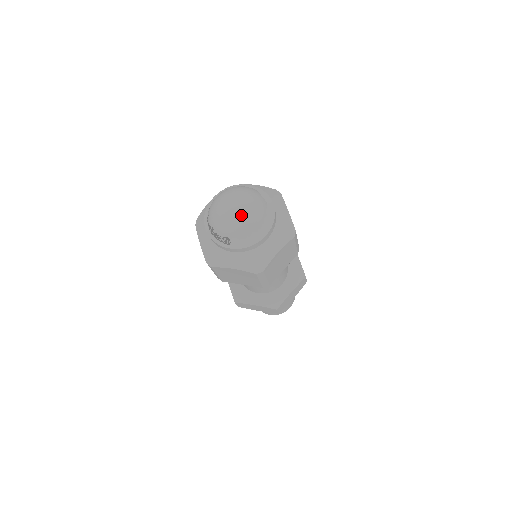
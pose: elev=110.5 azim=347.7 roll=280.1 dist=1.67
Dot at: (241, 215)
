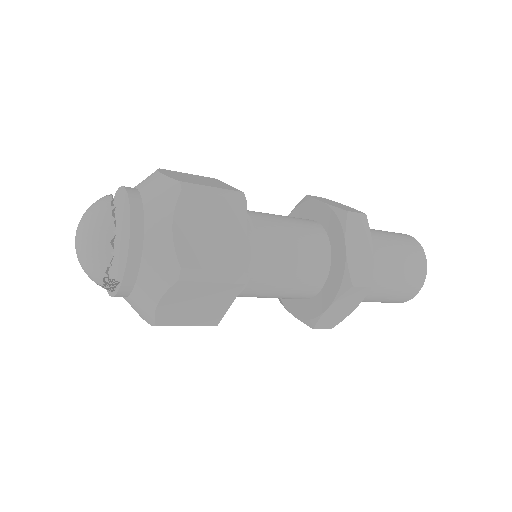
Dot at: (83, 240)
